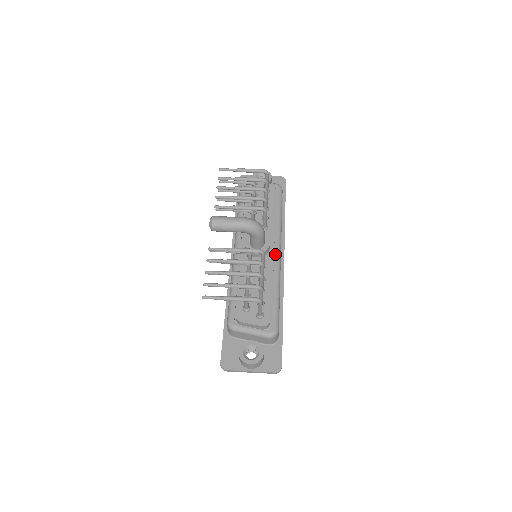
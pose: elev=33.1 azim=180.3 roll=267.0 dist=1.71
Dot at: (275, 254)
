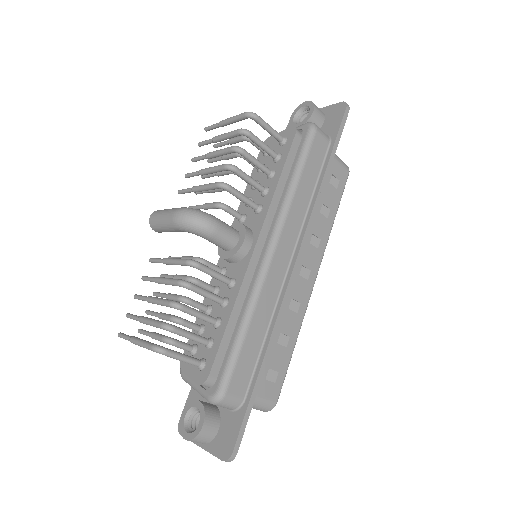
Dot at: (261, 255)
